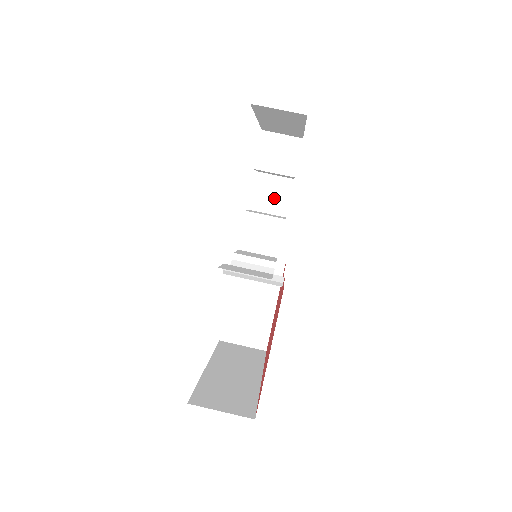
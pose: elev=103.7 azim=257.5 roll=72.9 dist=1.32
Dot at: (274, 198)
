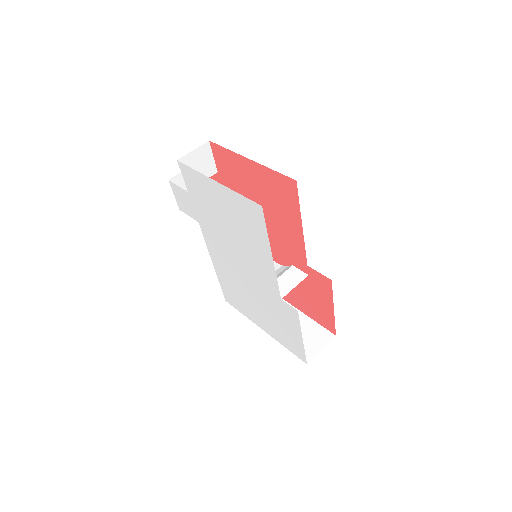
Dot at: occluded
